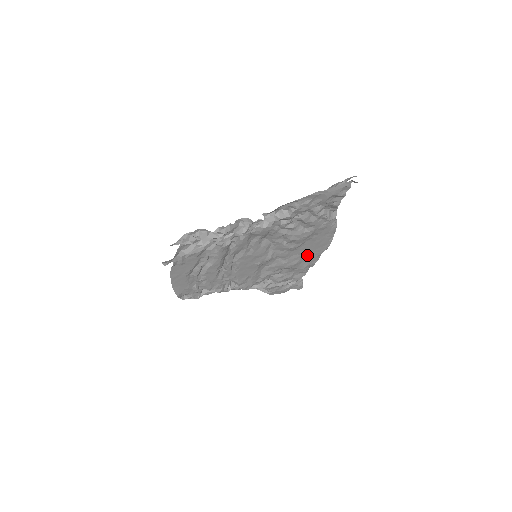
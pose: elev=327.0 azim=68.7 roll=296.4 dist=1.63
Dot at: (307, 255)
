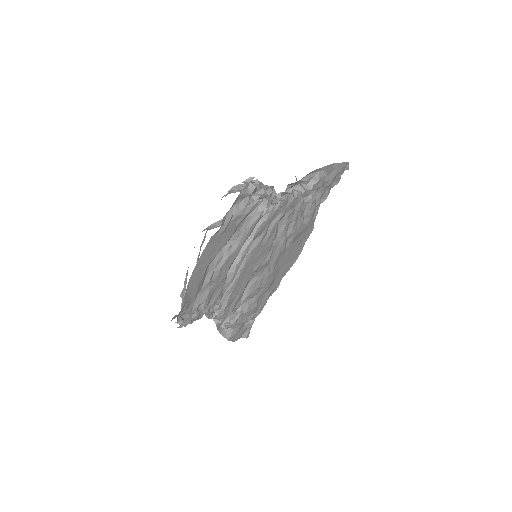
Dot at: (280, 270)
